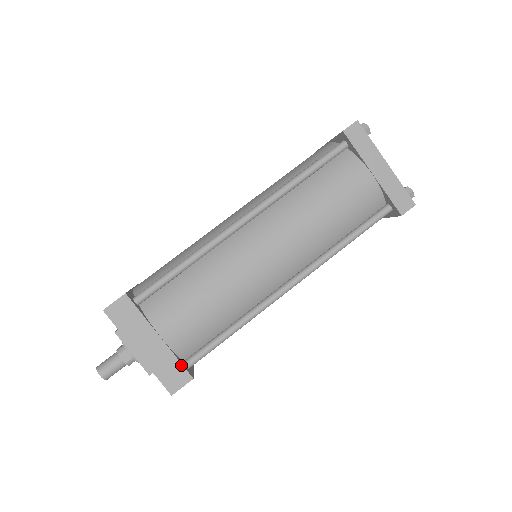
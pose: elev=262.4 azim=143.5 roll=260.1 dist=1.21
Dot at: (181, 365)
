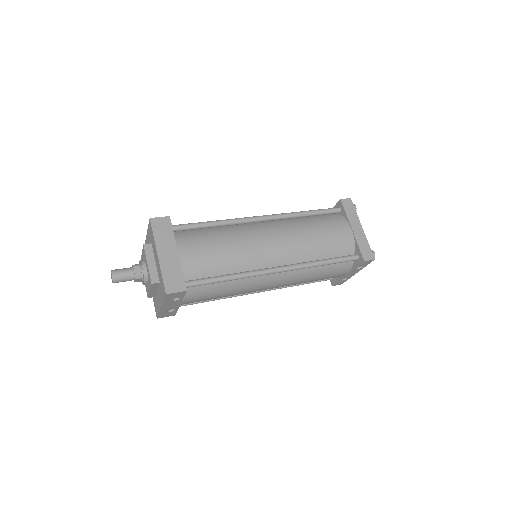
Dot at: (183, 277)
